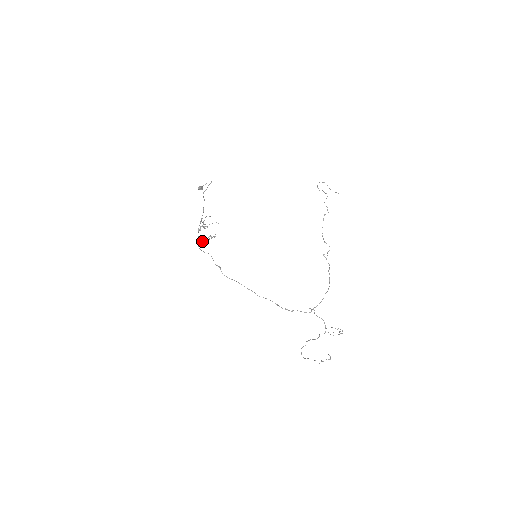
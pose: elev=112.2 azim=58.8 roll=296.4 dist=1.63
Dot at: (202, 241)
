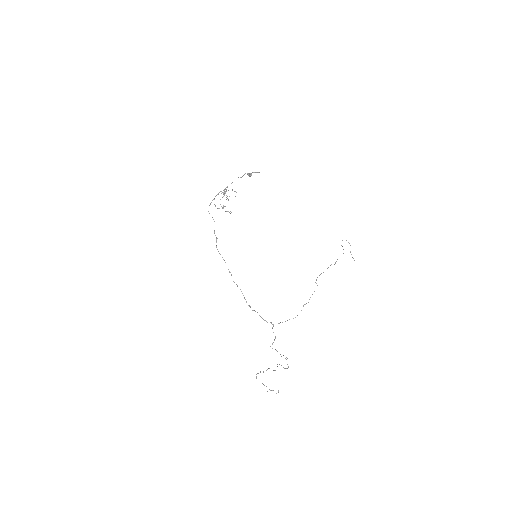
Dot at: (214, 204)
